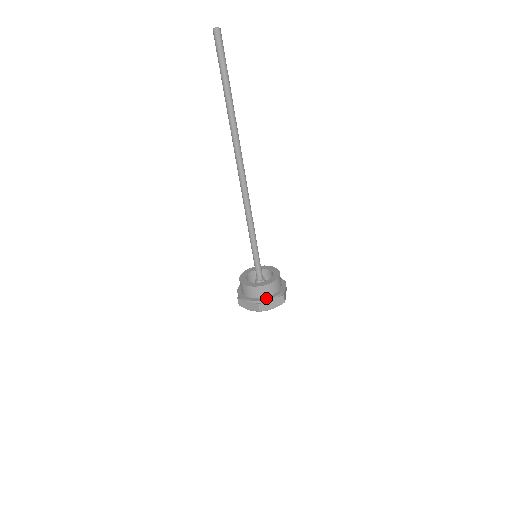
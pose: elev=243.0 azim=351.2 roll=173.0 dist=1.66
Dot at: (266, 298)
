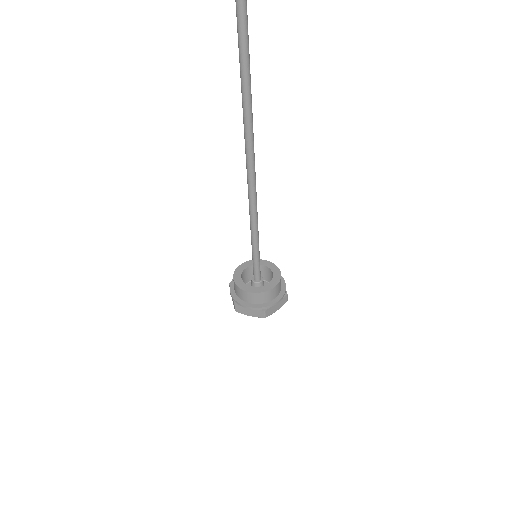
Dot at: (271, 302)
